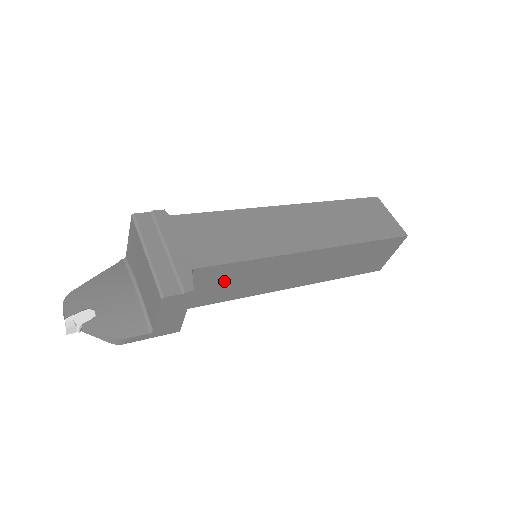
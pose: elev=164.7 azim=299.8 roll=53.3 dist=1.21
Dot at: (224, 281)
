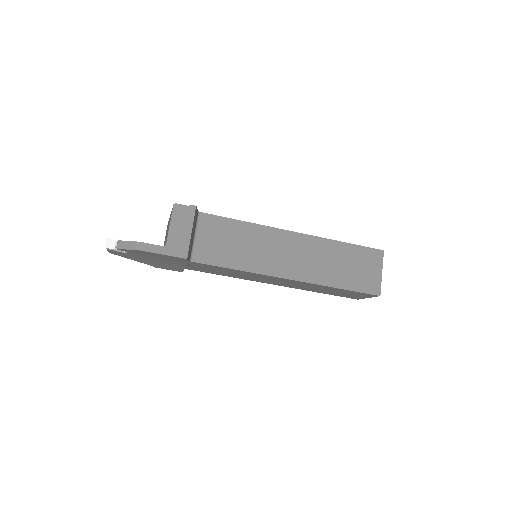
Dot at: (225, 239)
